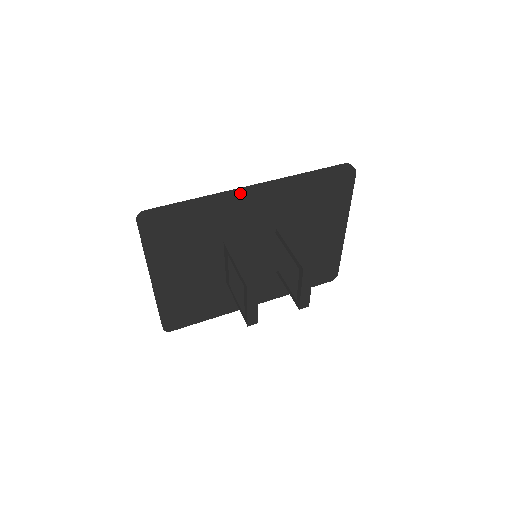
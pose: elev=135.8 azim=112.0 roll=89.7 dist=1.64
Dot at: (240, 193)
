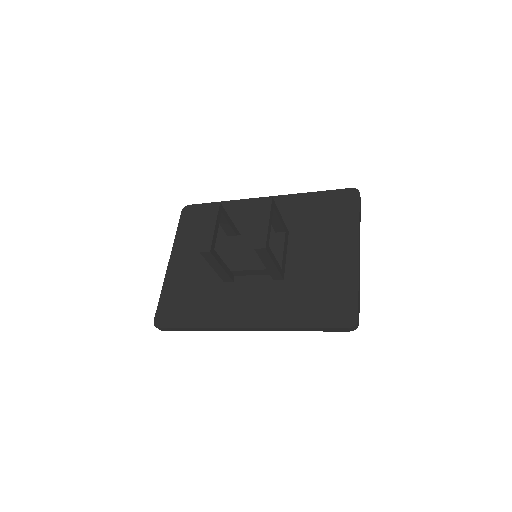
Dot at: (254, 198)
